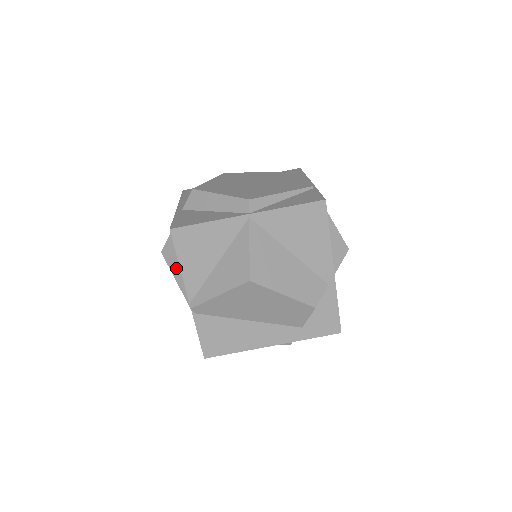
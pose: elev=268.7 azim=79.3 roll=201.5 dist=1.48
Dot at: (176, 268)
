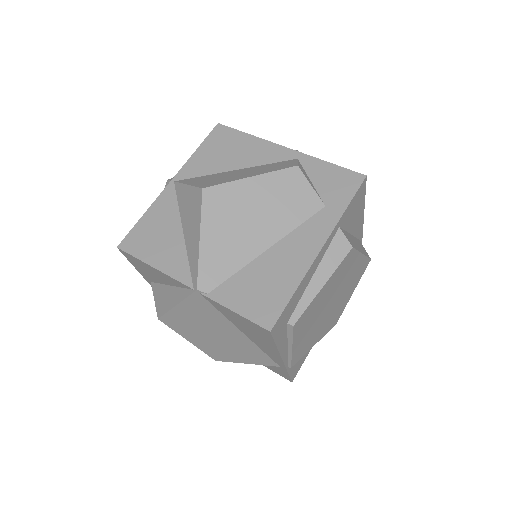
Dot at: (170, 300)
